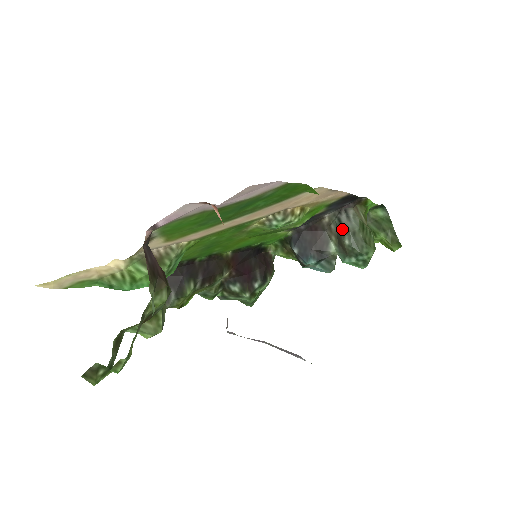
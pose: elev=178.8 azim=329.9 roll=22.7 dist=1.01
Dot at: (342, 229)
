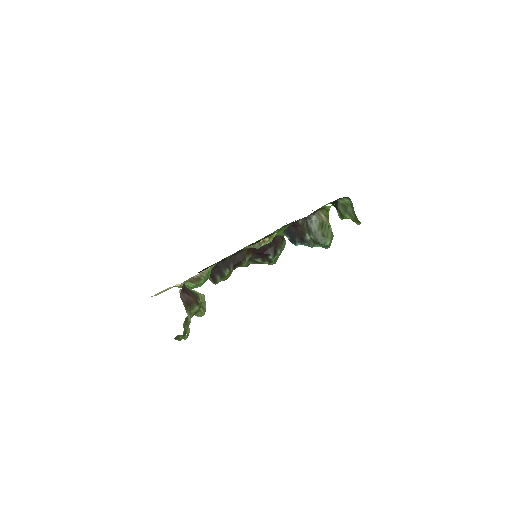
Dot at: (308, 229)
